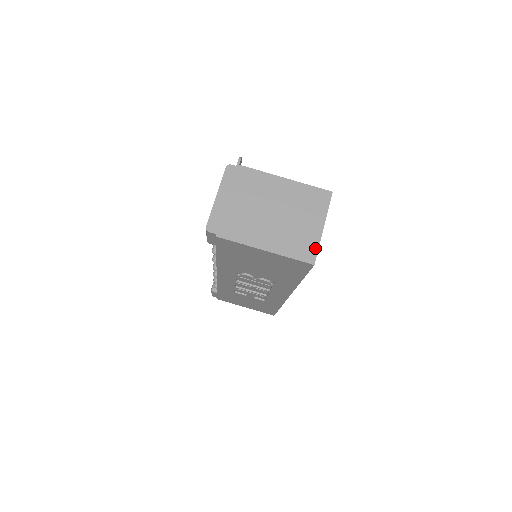
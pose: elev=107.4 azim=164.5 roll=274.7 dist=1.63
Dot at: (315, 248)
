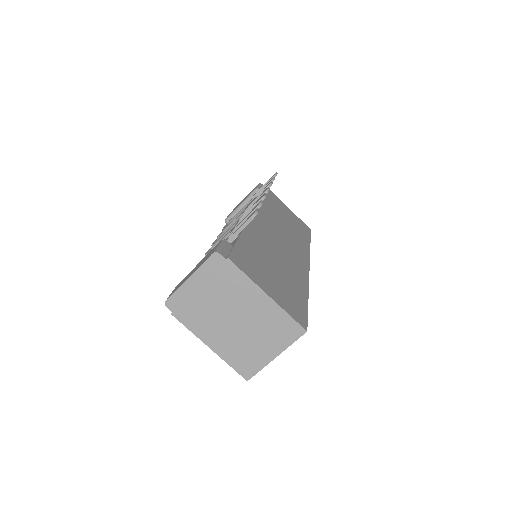
Dot at: (257, 369)
